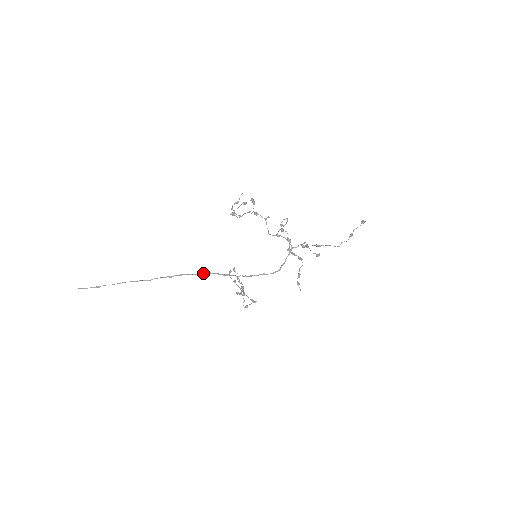
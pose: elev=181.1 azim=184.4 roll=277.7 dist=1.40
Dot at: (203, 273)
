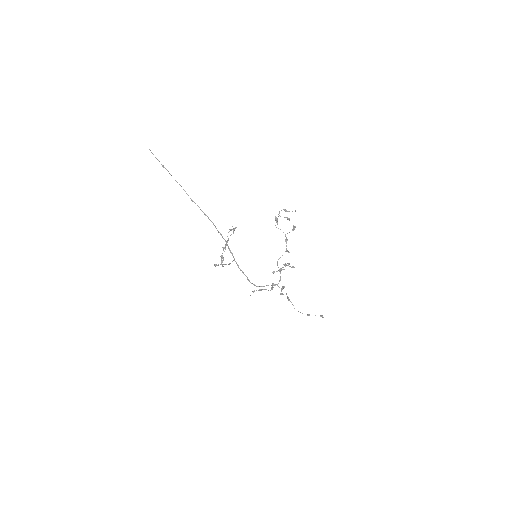
Dot at: (222, 236)
